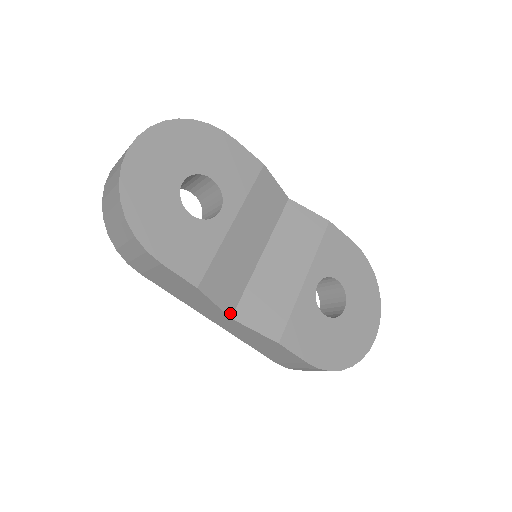
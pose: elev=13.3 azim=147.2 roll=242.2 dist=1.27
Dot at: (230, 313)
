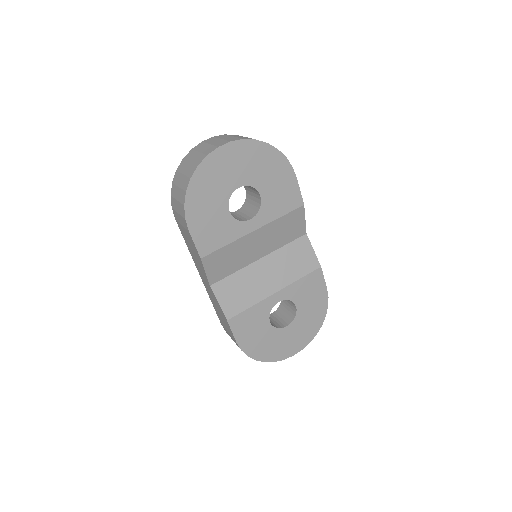
Dot at: (211, 283)
